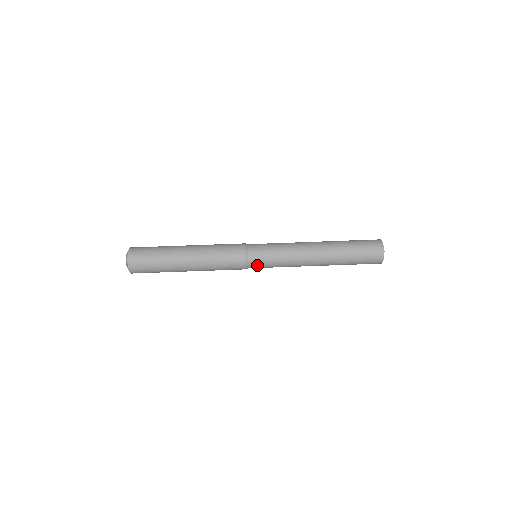
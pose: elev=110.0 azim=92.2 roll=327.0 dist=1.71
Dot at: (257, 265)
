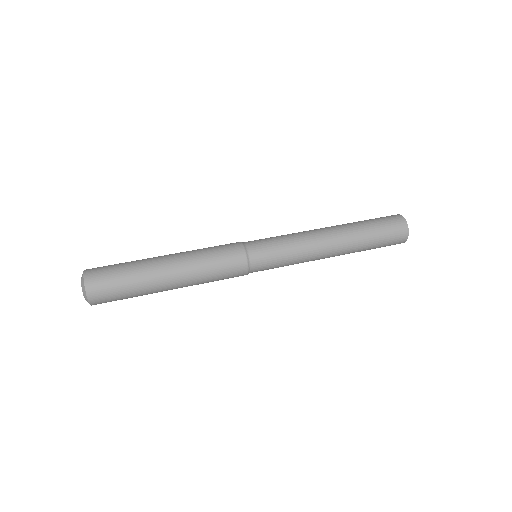
Dot at: (259, 249)
